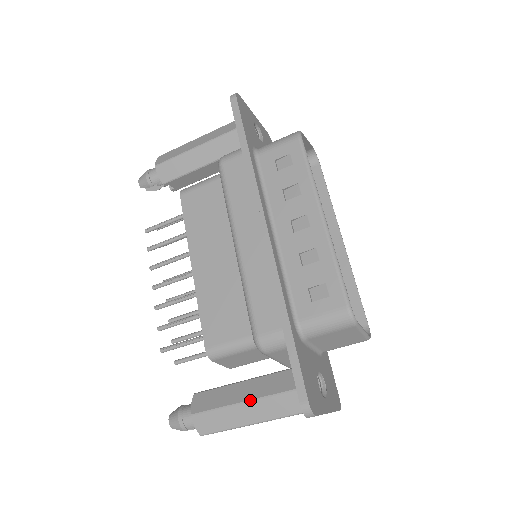
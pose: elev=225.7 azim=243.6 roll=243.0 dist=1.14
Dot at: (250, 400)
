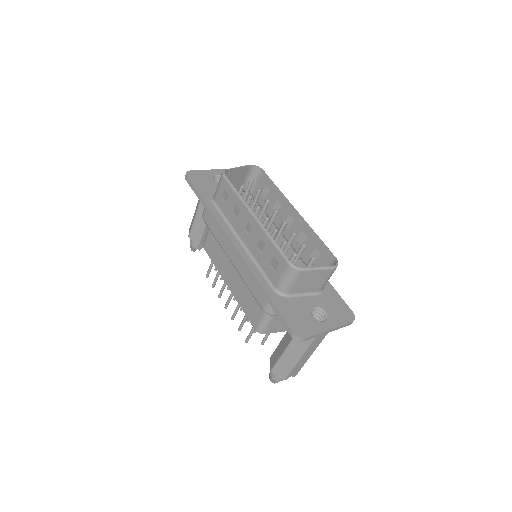
Dot at: (287, 346)
